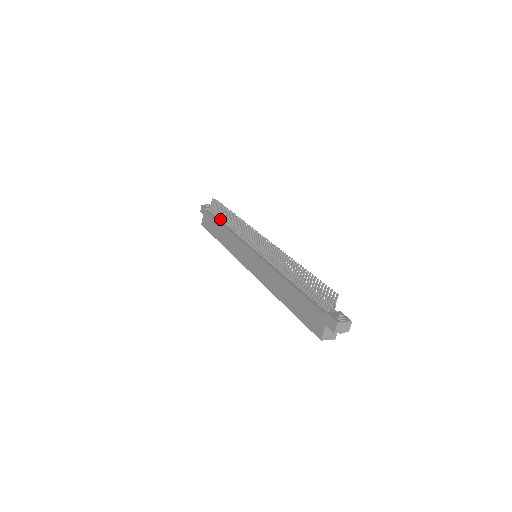
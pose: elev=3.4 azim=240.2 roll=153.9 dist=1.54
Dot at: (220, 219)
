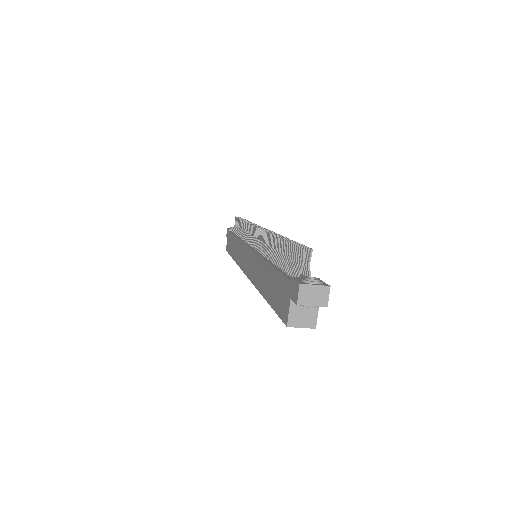
Dot at: occluded
